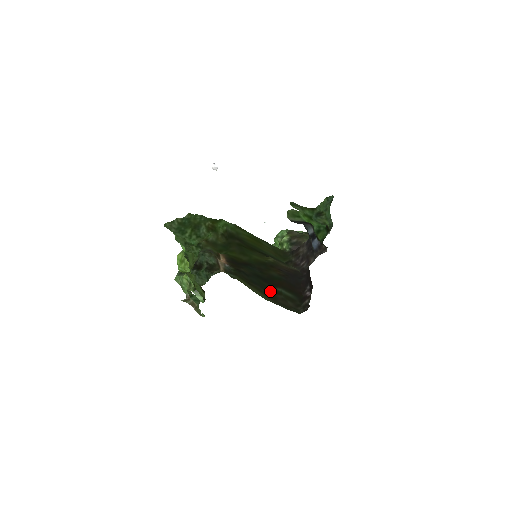
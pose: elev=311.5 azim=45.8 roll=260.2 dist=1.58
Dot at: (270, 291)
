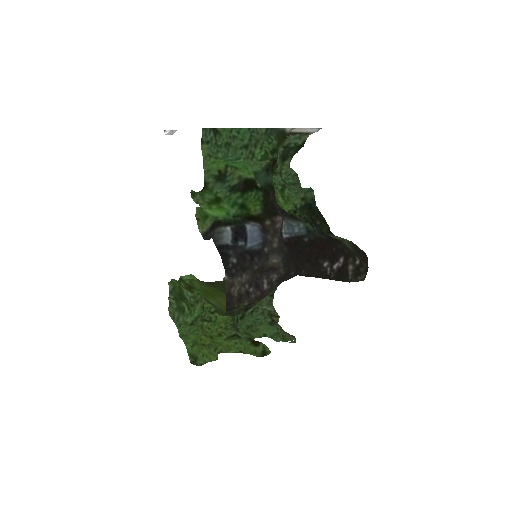
Dot at: occluded
